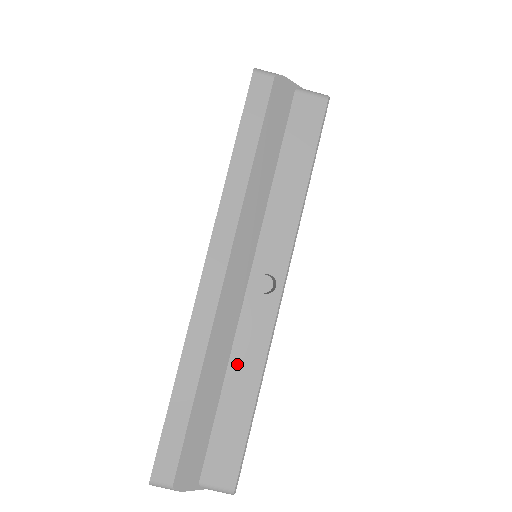
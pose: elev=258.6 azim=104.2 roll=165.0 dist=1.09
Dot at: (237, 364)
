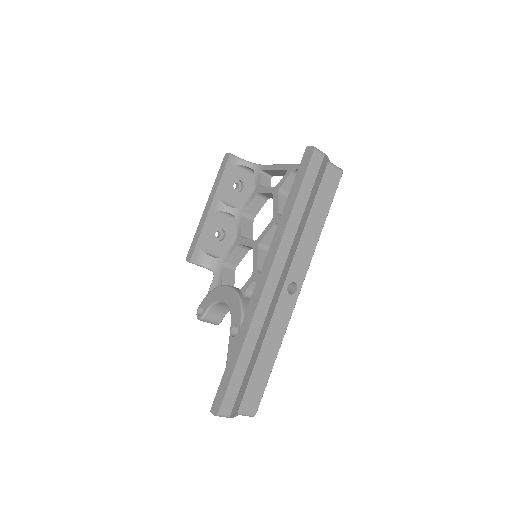
Dot at: (269, 338)
